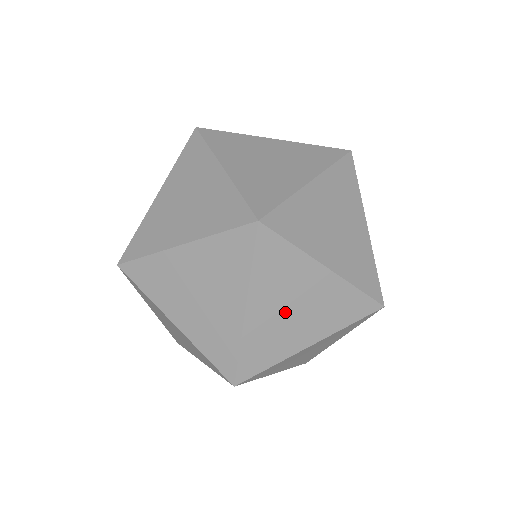
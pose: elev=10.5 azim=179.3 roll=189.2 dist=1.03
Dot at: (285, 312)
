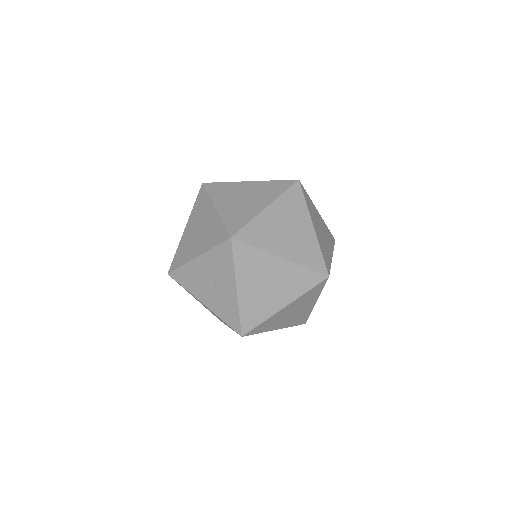
Dot at: occluded
